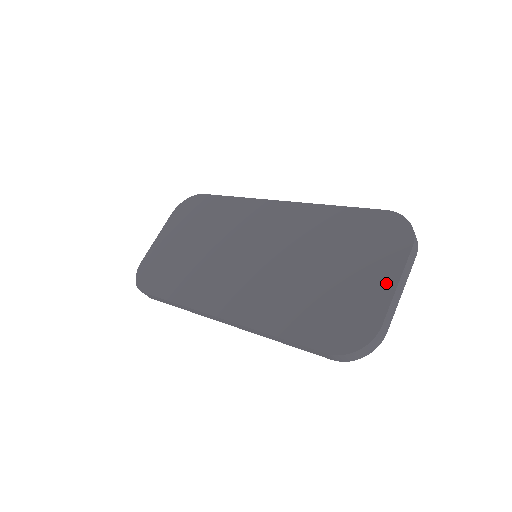
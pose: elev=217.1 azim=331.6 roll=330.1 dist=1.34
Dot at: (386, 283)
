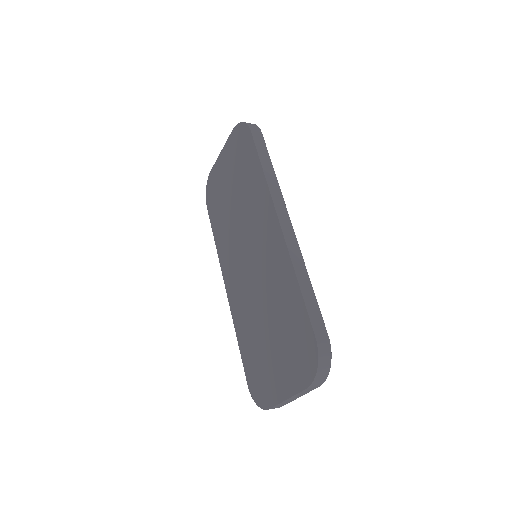
Dot at: (283, 390)
